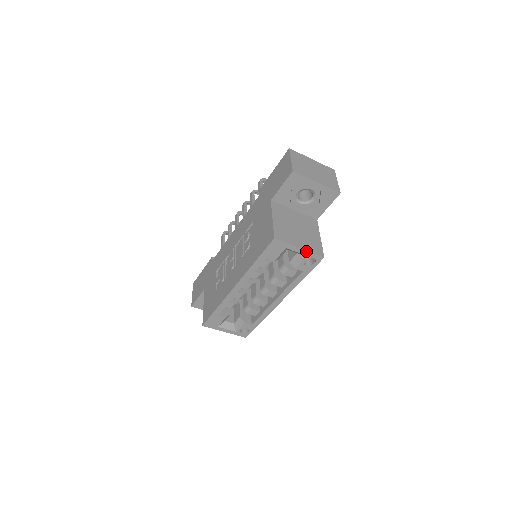
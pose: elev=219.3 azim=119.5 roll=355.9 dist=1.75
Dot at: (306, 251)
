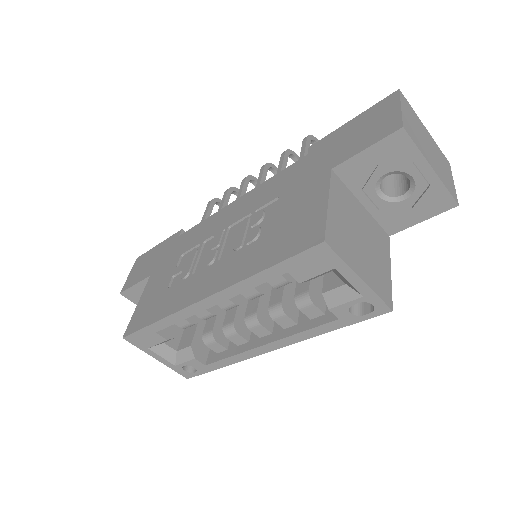
Dot at: (368, 288)
